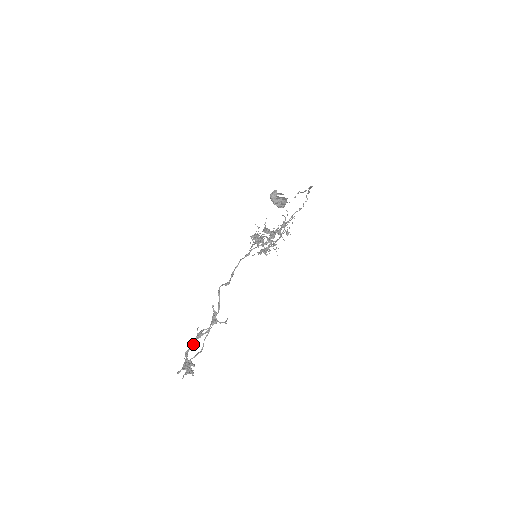
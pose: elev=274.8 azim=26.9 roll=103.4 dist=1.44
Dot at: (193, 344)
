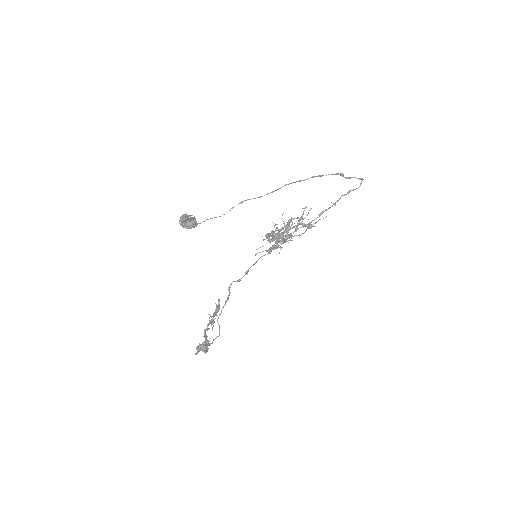
Dot at: (205, 329)
